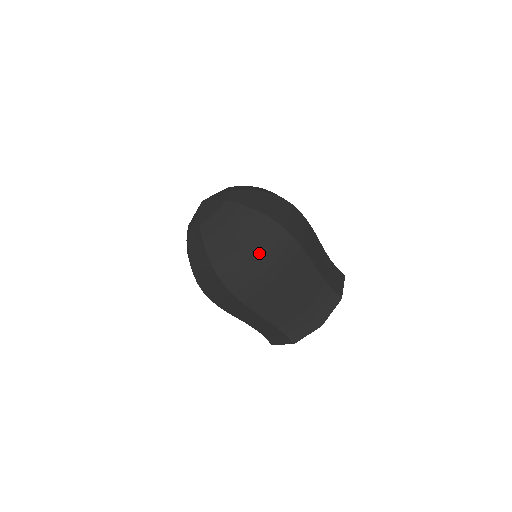
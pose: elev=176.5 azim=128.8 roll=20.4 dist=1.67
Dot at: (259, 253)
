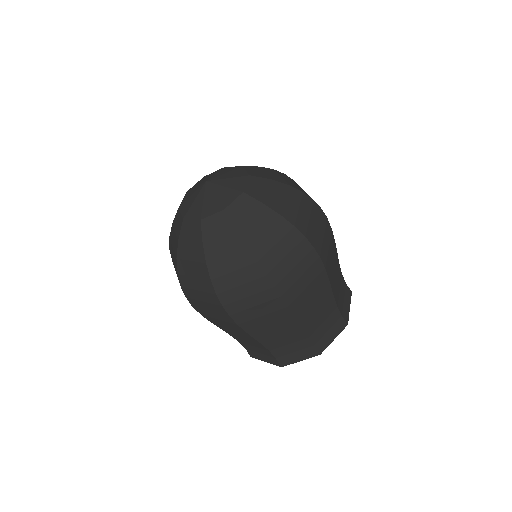
Dot at: (227, 297)
